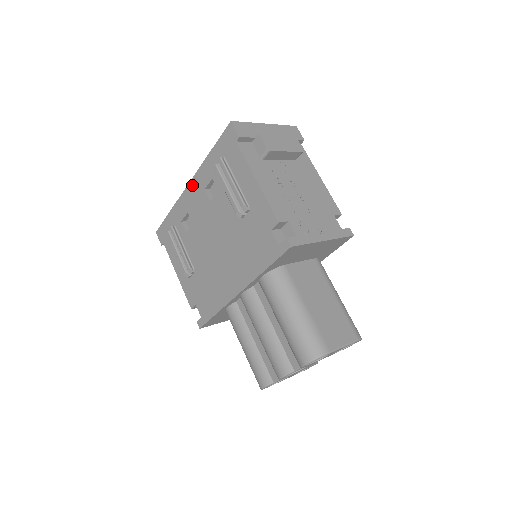
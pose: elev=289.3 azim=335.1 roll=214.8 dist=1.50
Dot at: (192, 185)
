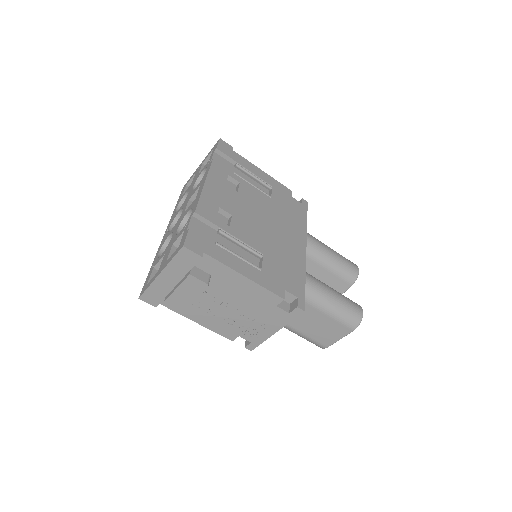
Dot at: occluded
